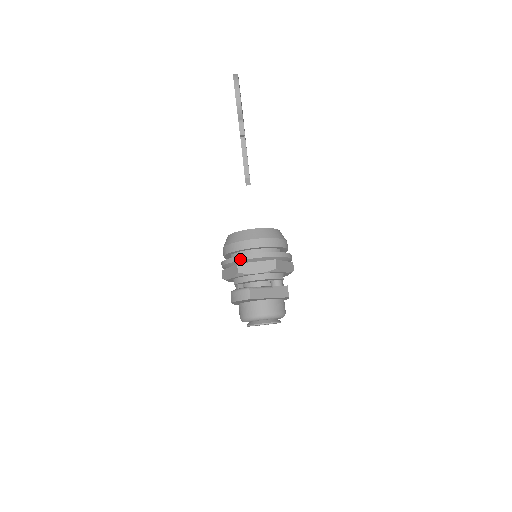
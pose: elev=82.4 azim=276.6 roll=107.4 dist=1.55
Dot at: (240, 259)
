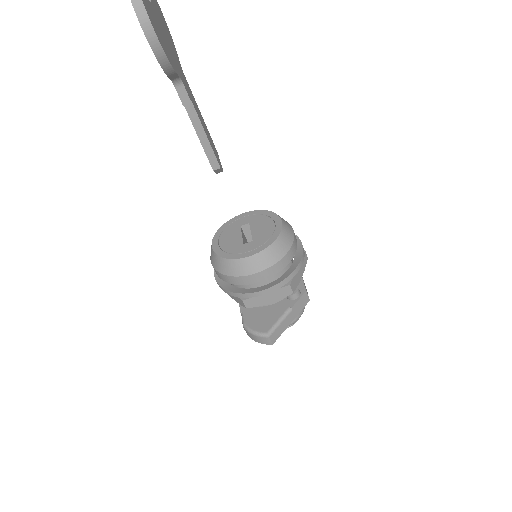
Dot at: (245, 297)
